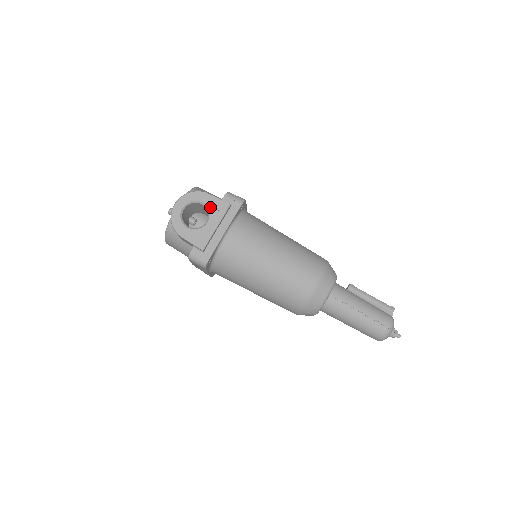
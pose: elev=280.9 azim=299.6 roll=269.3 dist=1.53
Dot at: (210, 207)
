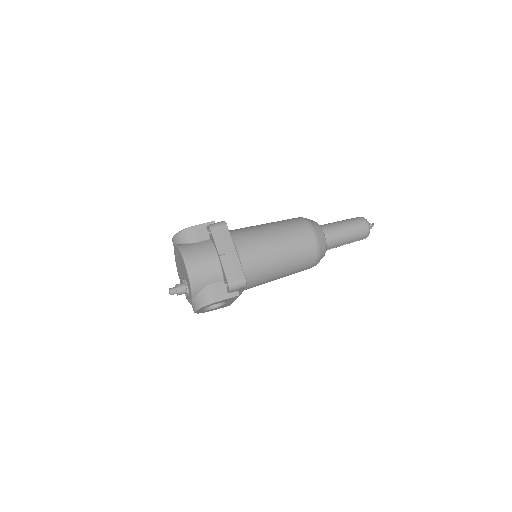
Dot at: occluded
